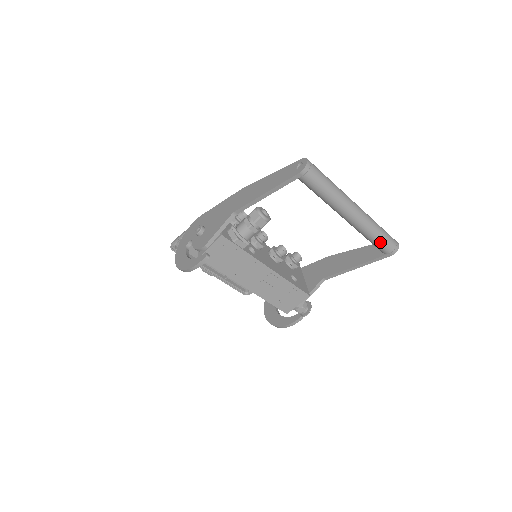
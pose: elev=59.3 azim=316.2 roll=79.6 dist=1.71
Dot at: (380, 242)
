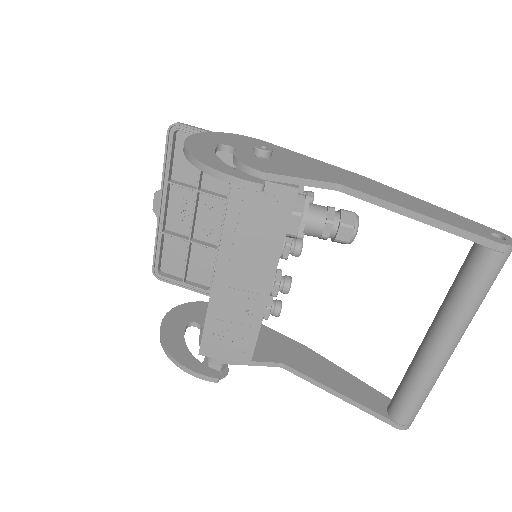
Dot at: (413, 404)
